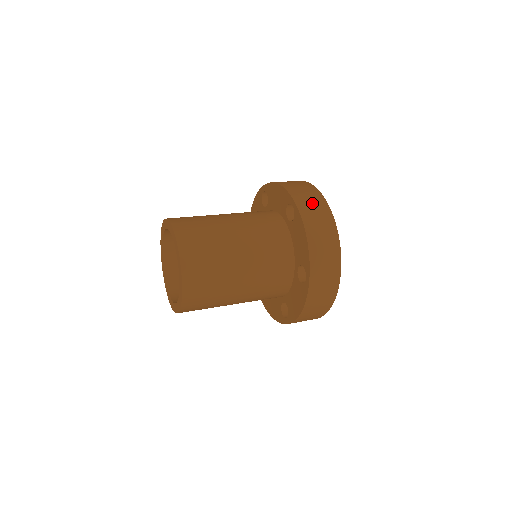
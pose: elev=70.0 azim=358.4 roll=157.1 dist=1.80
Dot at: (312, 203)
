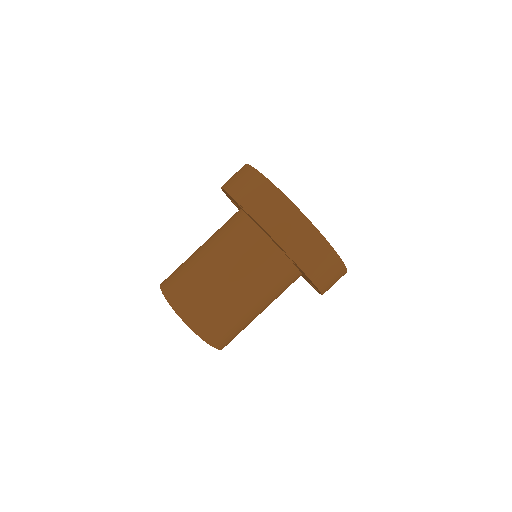
Dot at: (253, 191)
